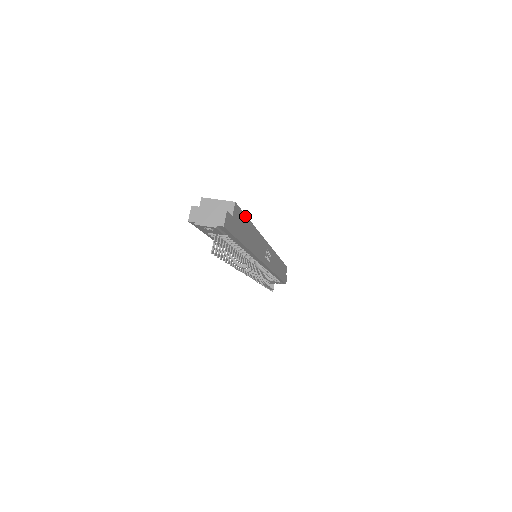
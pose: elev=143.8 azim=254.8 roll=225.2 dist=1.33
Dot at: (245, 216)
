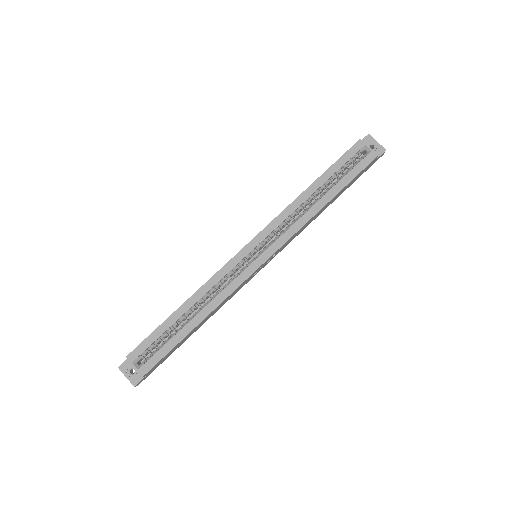
Dot at: (171, 350)
